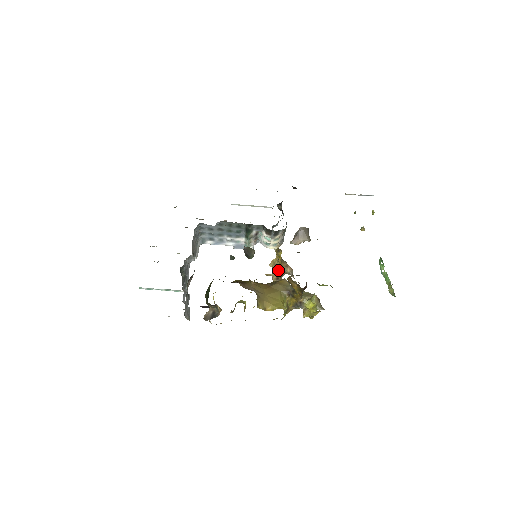
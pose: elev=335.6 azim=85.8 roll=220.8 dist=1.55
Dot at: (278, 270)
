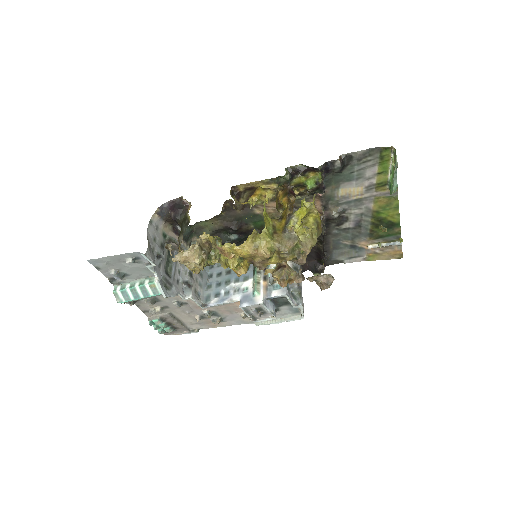
Dot at: occluded
